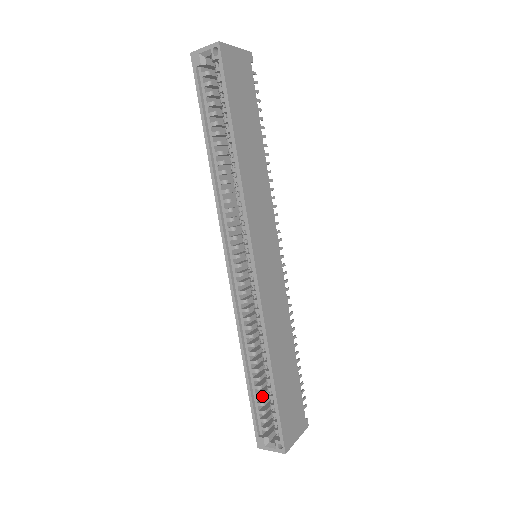
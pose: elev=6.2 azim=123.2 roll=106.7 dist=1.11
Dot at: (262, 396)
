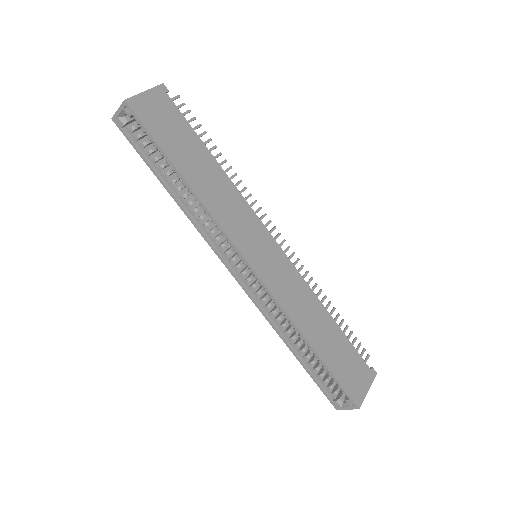
Dot at: (318, 369)
